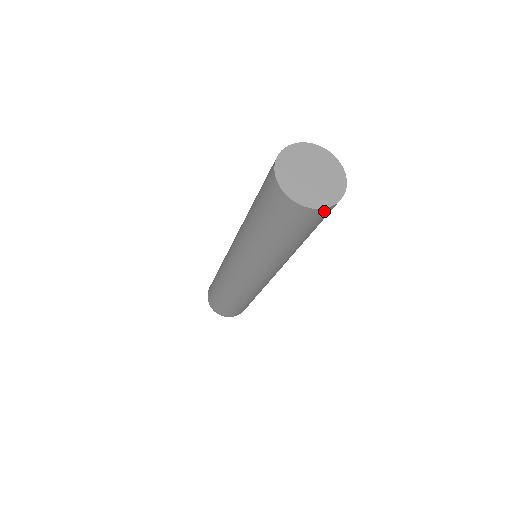
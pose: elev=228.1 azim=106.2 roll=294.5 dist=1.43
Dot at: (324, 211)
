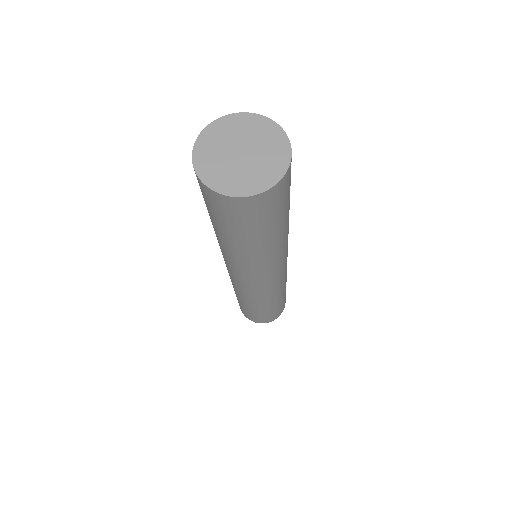
Dot at: (273, 191)
